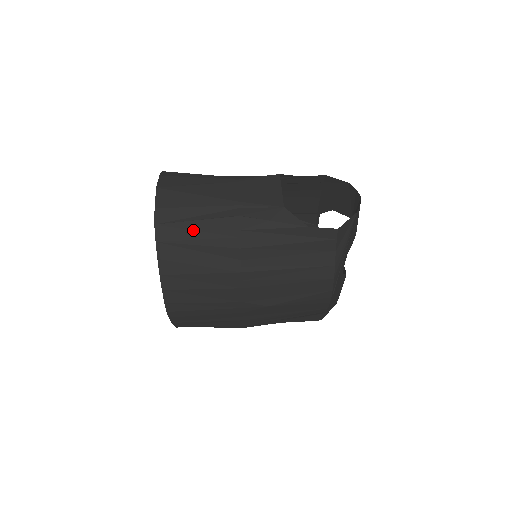
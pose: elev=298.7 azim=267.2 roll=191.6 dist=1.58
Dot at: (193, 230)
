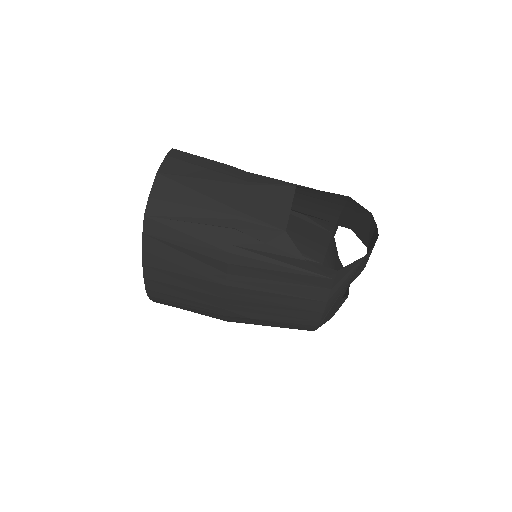
Dot at: (182, 232)
